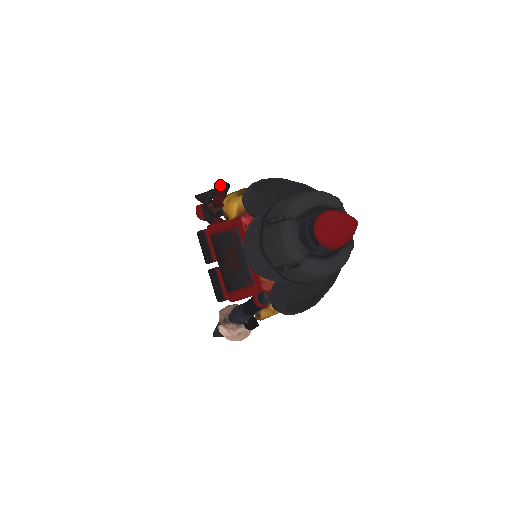
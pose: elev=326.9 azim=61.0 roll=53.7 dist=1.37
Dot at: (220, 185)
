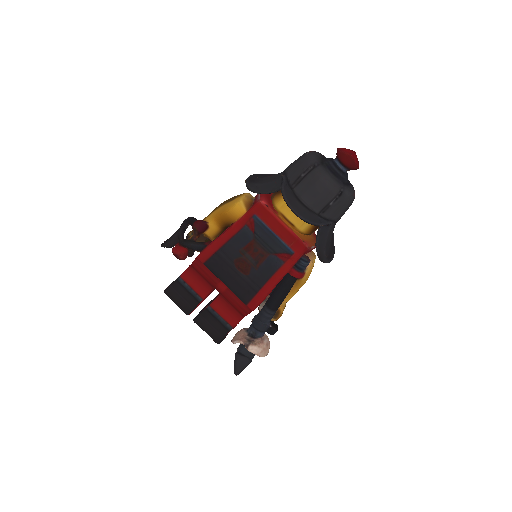
Dot at: (184, 222)
